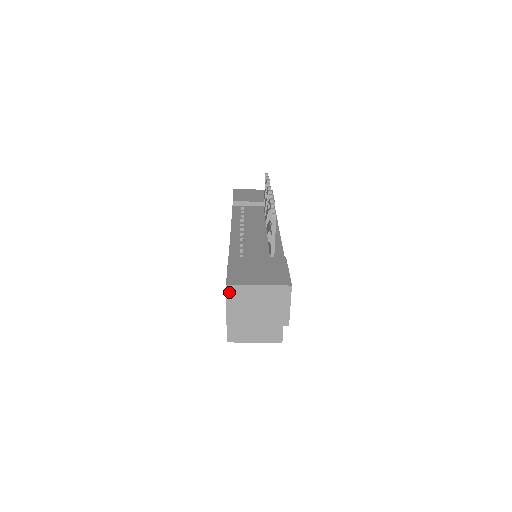
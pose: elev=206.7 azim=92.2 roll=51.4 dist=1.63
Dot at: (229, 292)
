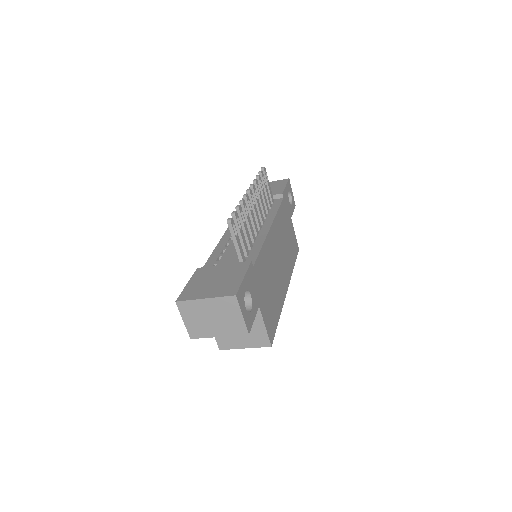
Dot at: (181, 308)
